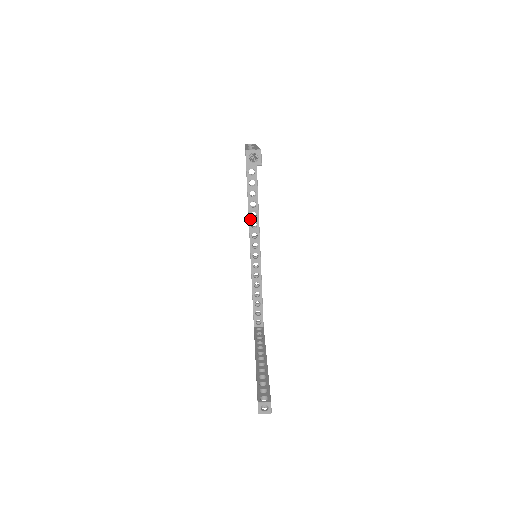
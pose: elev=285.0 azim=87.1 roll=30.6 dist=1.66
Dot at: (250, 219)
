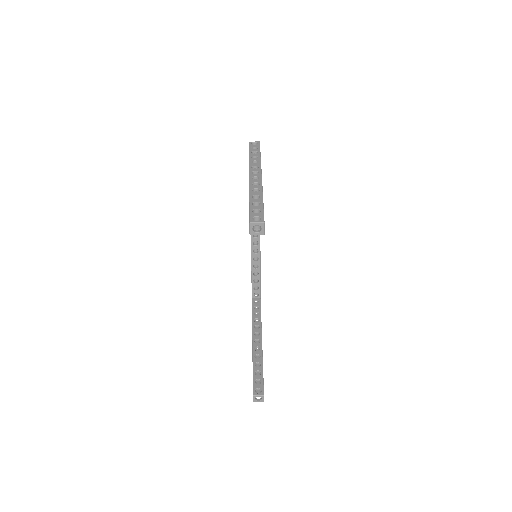
Dot at: occluded
